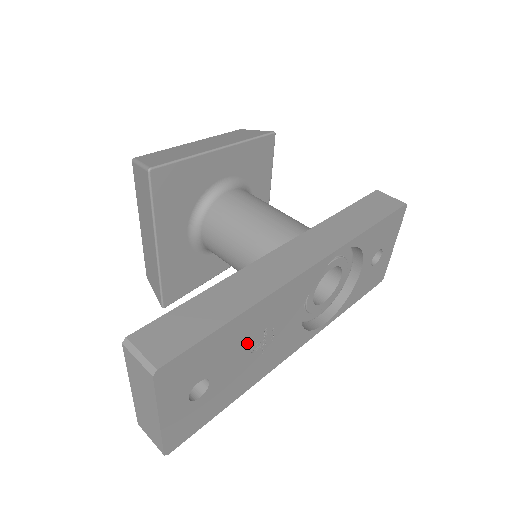
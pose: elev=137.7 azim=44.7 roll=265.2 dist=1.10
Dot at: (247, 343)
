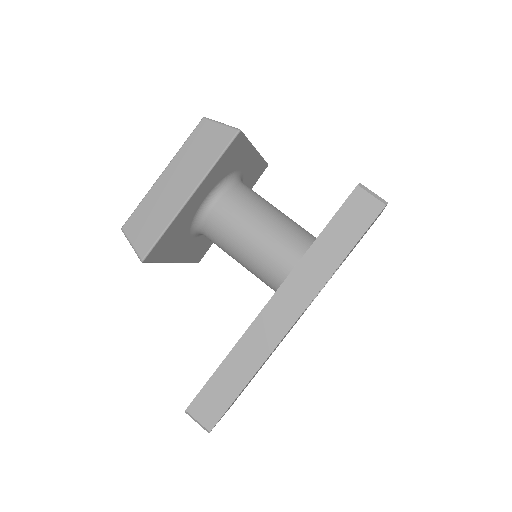
Dot at: occluded
